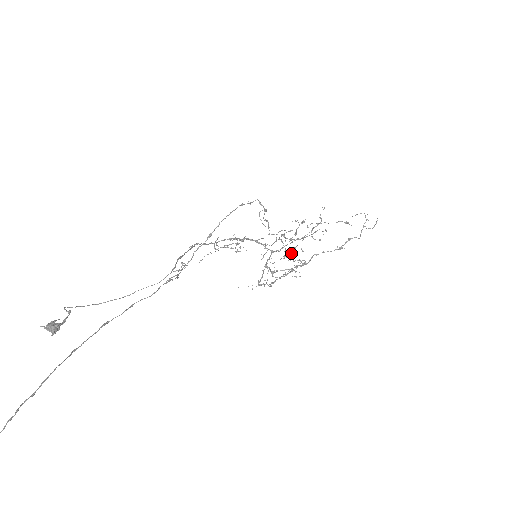
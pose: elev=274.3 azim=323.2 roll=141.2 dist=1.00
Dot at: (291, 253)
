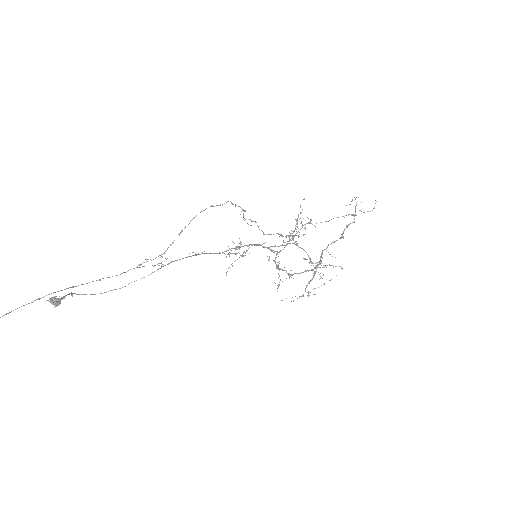
Dot at: occluded
